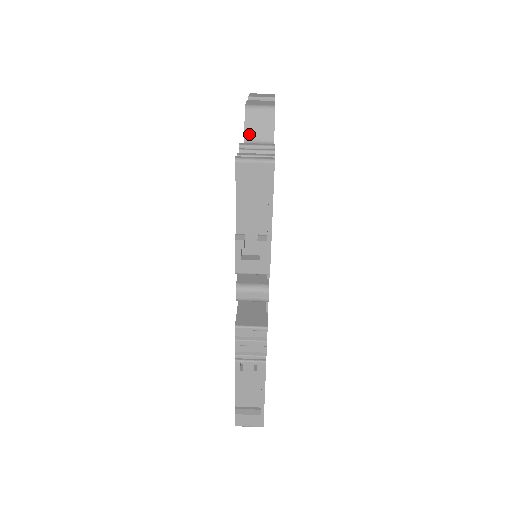
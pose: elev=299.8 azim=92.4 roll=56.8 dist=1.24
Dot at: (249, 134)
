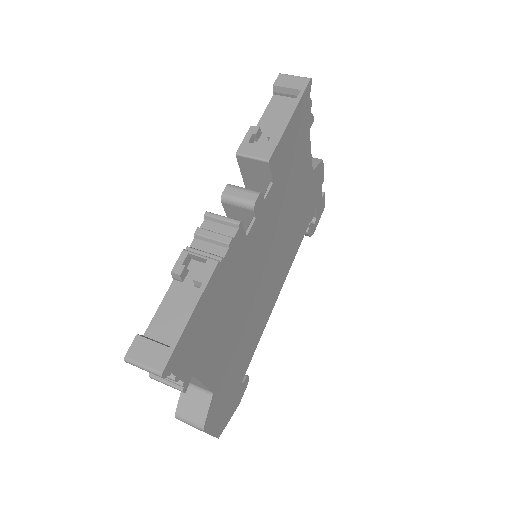
Dot at: occluded
